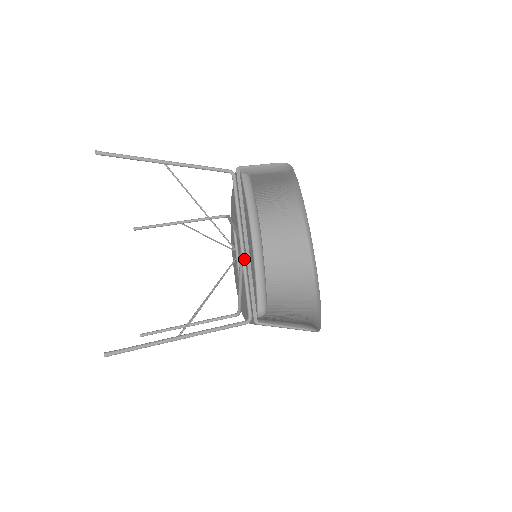
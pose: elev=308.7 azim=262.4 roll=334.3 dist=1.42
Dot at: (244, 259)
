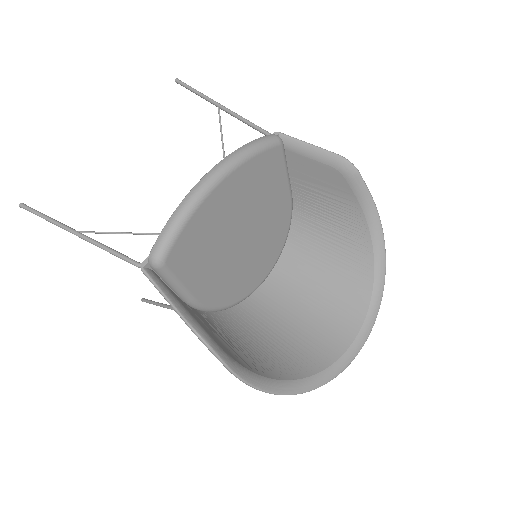
Dot at: occluded
